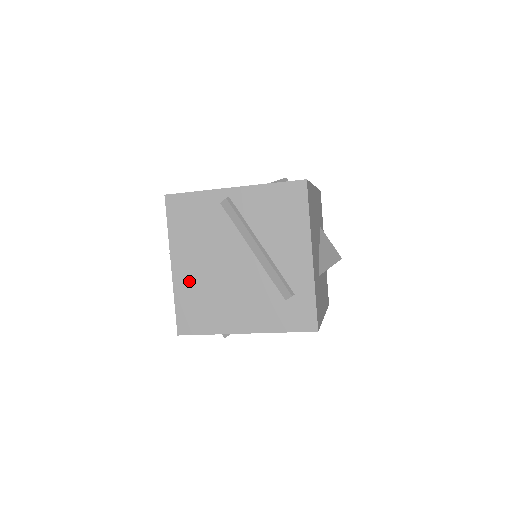
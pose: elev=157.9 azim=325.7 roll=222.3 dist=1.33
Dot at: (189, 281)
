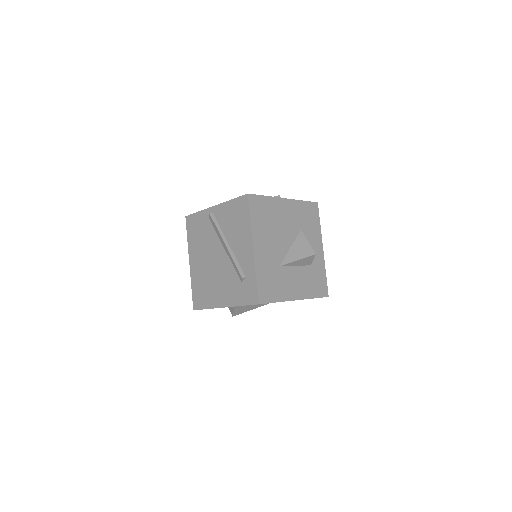
Dot at: (197, 272)
